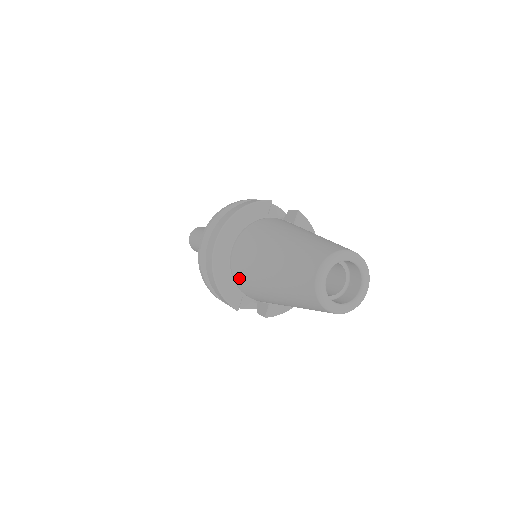
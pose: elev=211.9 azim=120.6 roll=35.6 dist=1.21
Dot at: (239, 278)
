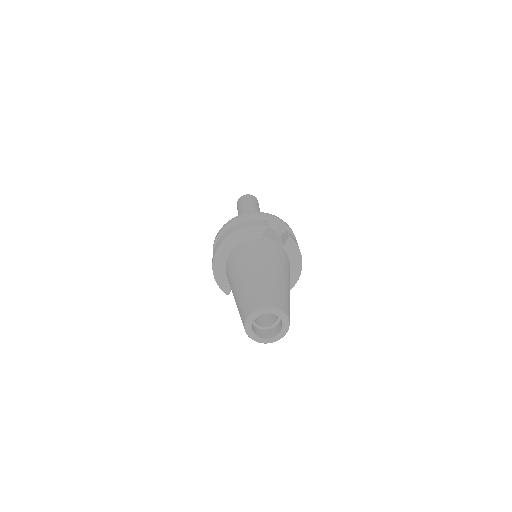
Dot at: occluded
